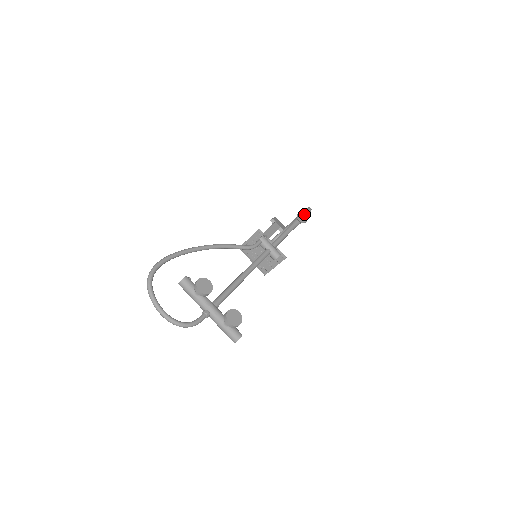
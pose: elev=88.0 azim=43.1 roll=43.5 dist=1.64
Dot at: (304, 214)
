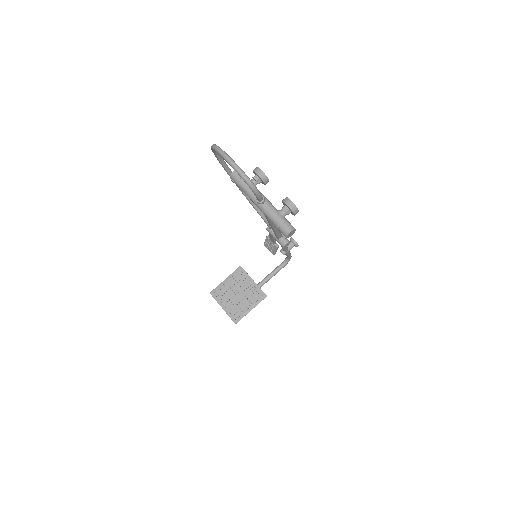
Dot at: occluded
